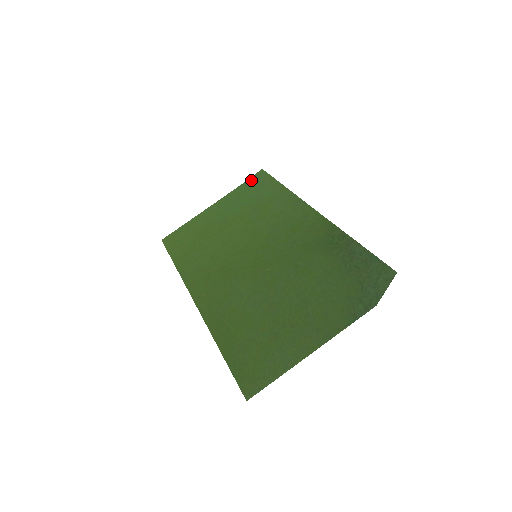
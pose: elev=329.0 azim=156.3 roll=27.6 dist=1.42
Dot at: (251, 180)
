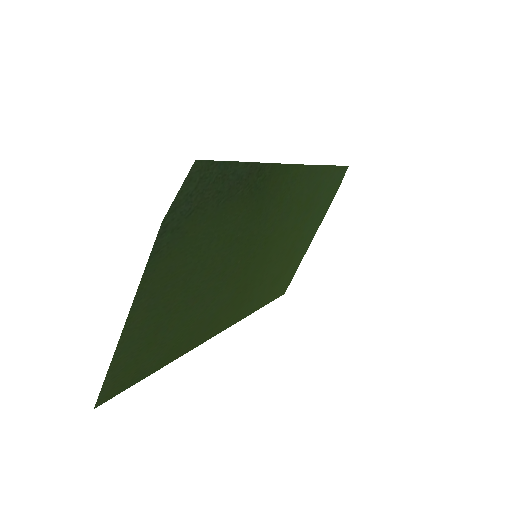
Dot at: (338, 185)
